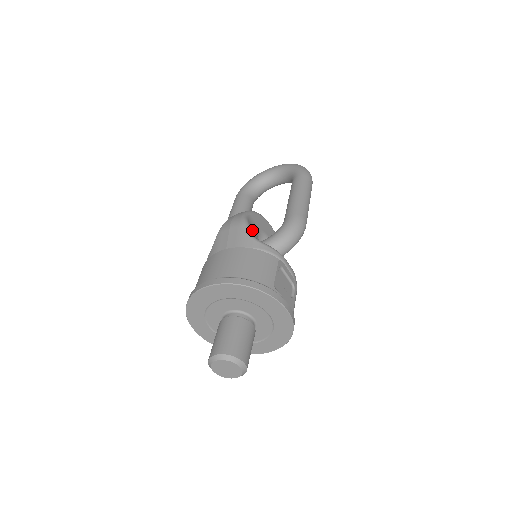
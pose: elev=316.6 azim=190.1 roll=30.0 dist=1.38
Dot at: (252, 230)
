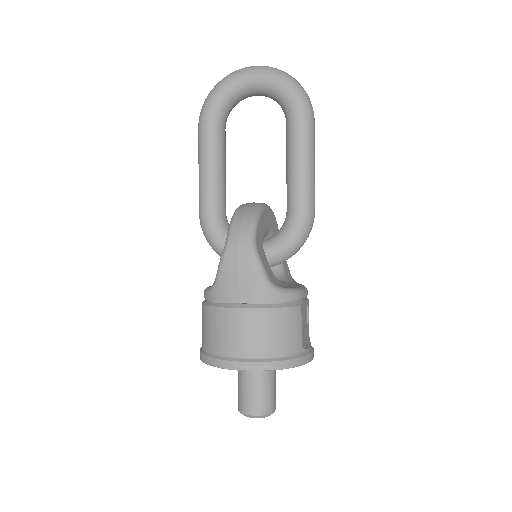
Dot at: (266, 267)
